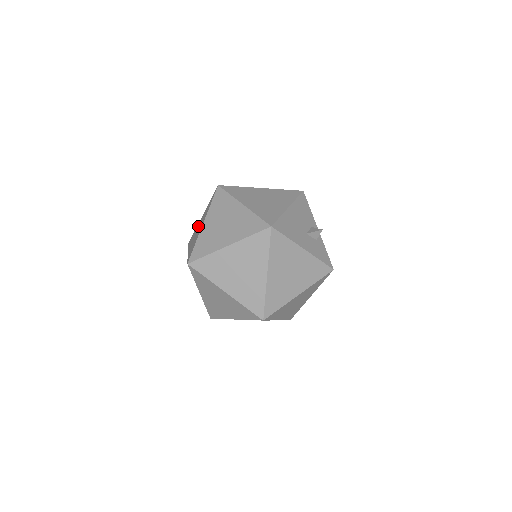
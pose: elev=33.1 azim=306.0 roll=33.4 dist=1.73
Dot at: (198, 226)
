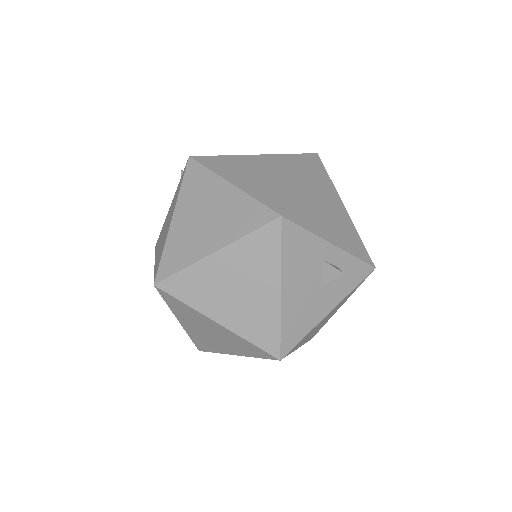
Dot at: occluded
